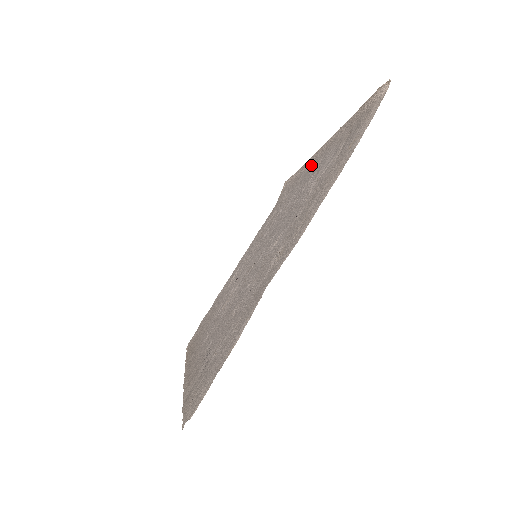
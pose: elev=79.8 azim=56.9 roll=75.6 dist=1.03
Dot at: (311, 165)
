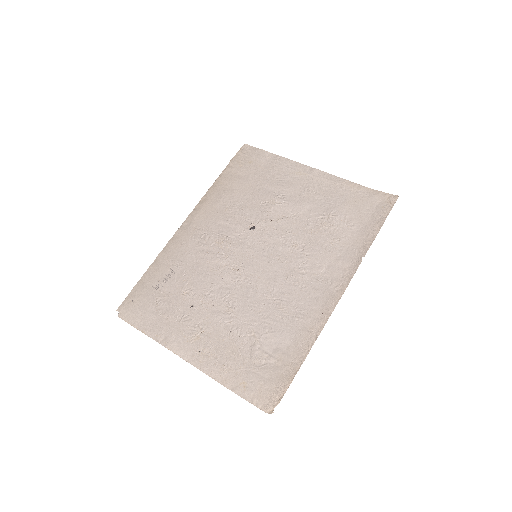
Dot at: (330, 287)
